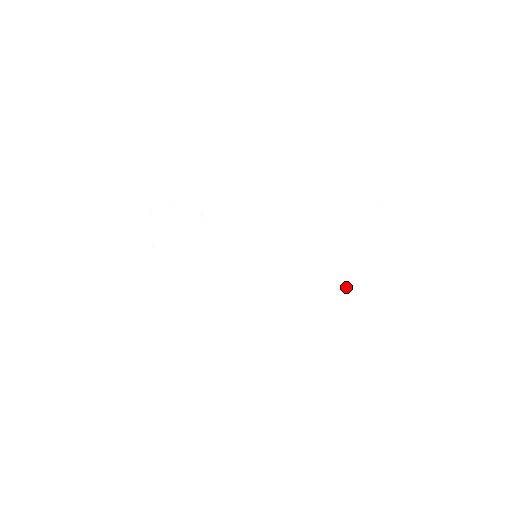
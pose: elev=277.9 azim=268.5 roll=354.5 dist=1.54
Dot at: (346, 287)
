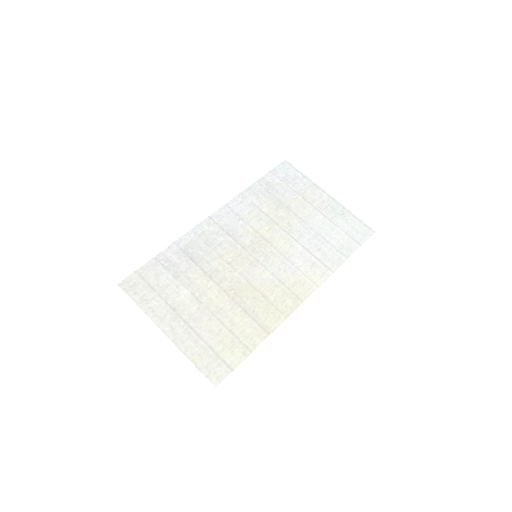
Dot at: (331, 229)
